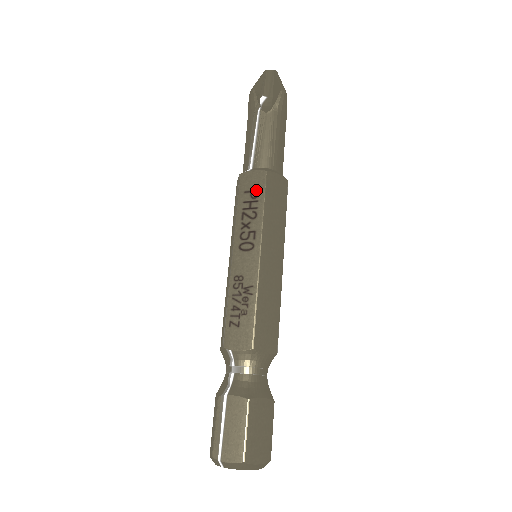
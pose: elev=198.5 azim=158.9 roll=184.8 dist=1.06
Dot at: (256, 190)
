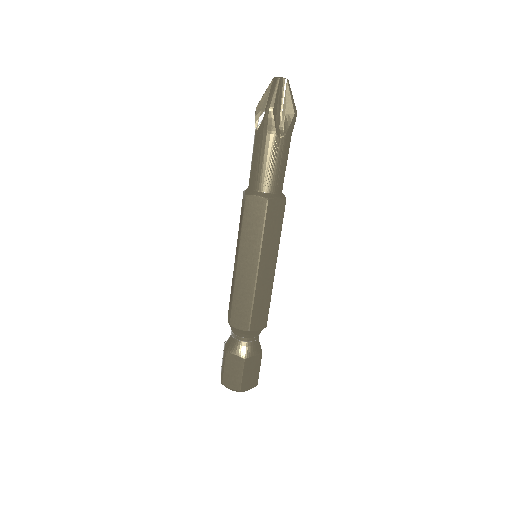
Dot at: (242, 210)
